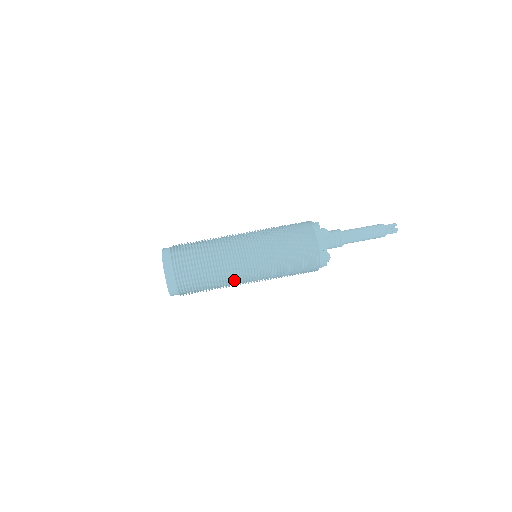
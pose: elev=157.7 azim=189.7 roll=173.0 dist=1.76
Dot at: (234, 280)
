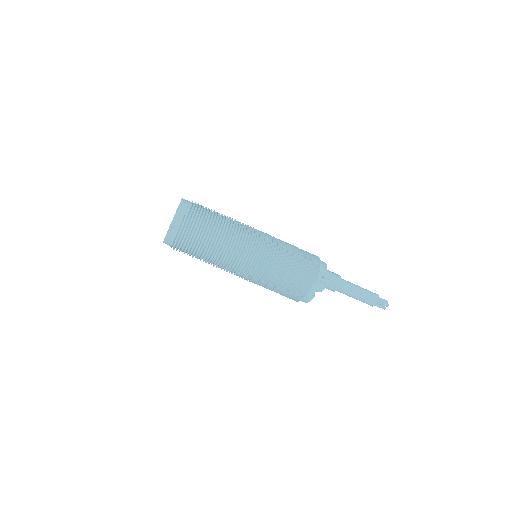
Dot at: occluded
